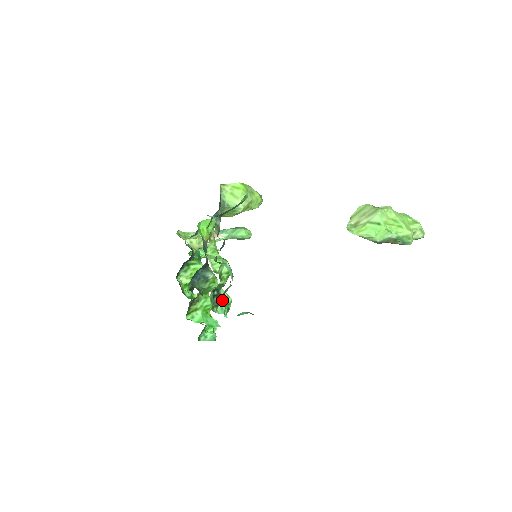
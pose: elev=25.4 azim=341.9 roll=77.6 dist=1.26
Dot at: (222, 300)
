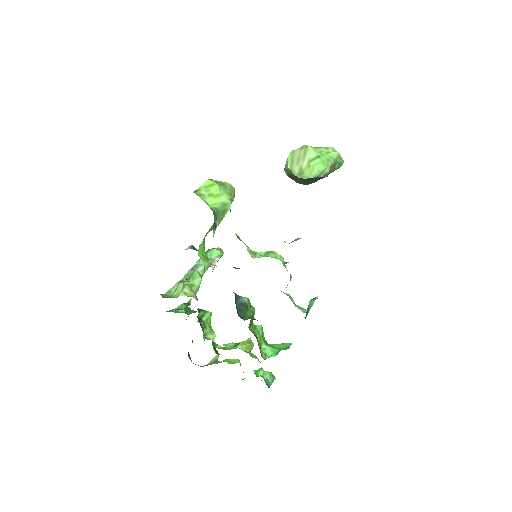
Dot at: (292, 301)
